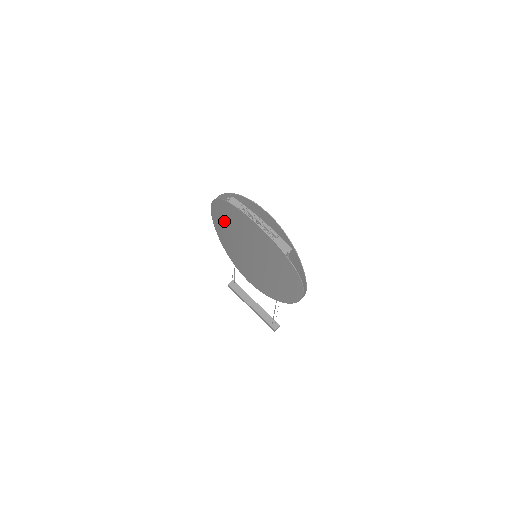
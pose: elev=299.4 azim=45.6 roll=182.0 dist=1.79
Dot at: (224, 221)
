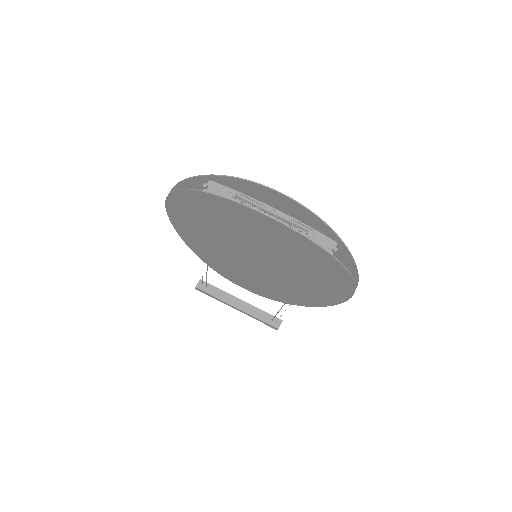
Dot at: (197, 219)
